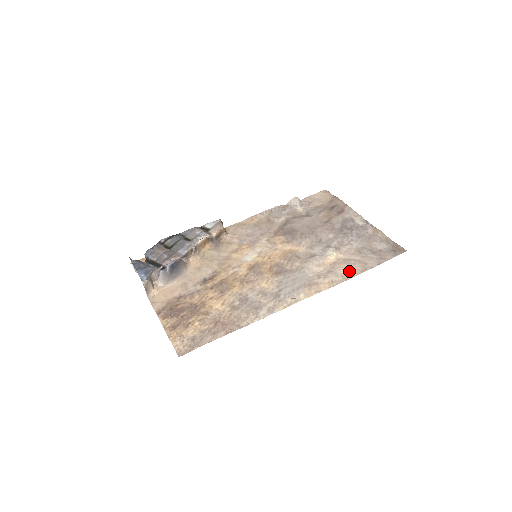
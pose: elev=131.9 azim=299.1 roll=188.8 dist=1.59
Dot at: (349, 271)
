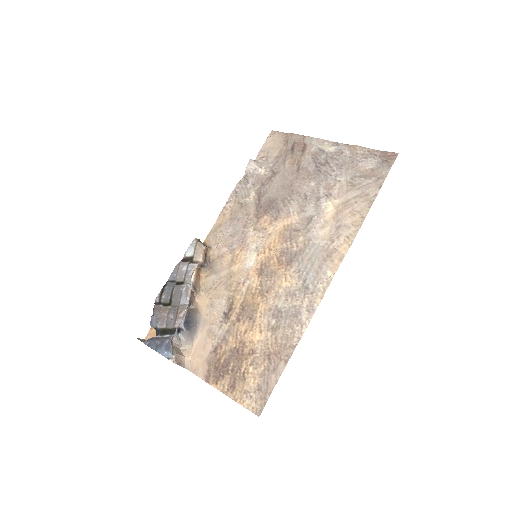
Dot at: (356, 214)
